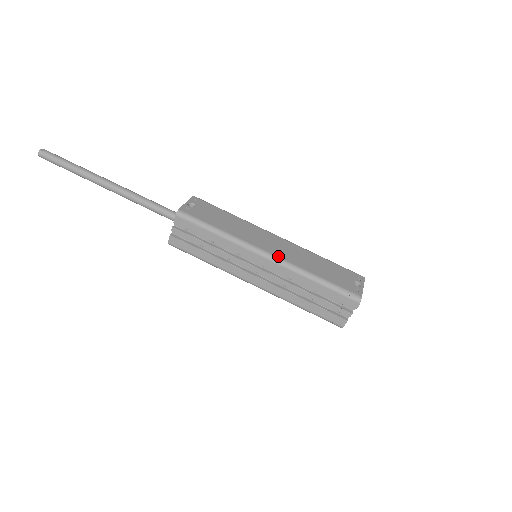
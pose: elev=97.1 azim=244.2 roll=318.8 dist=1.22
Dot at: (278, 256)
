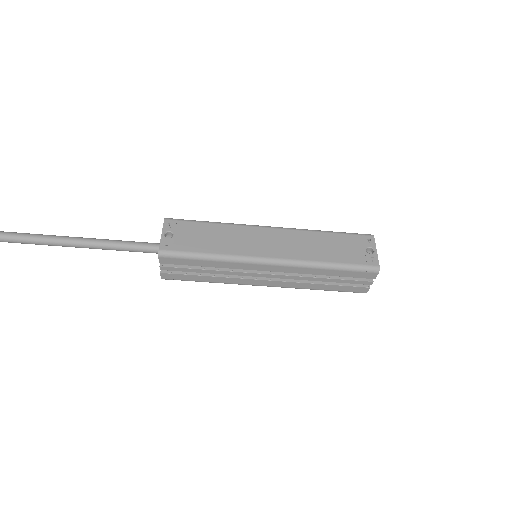
Dot at: (282, 258)
